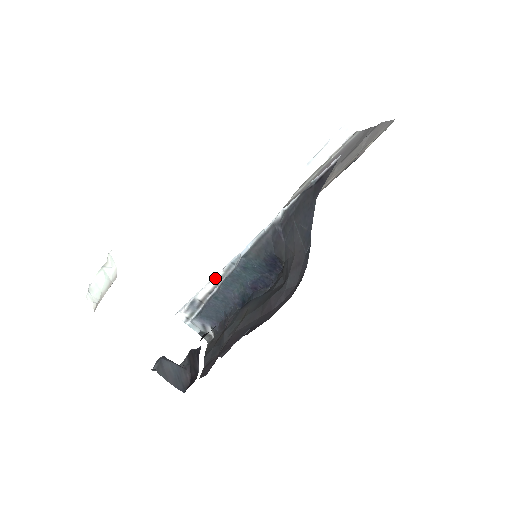
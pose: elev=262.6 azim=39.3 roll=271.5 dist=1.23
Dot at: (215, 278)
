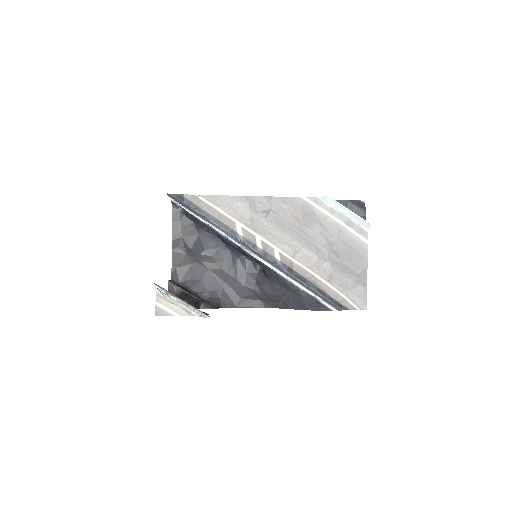
Dot at: occluded
